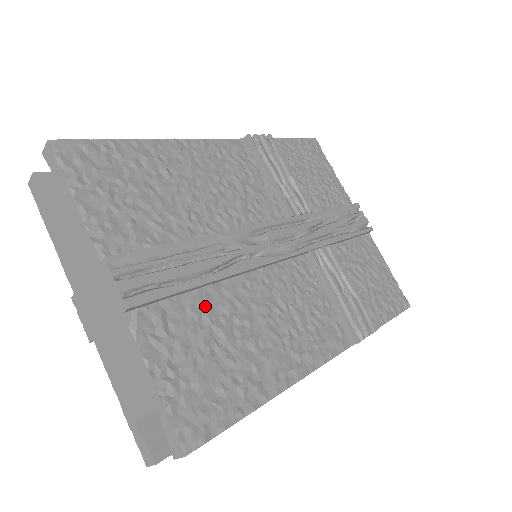
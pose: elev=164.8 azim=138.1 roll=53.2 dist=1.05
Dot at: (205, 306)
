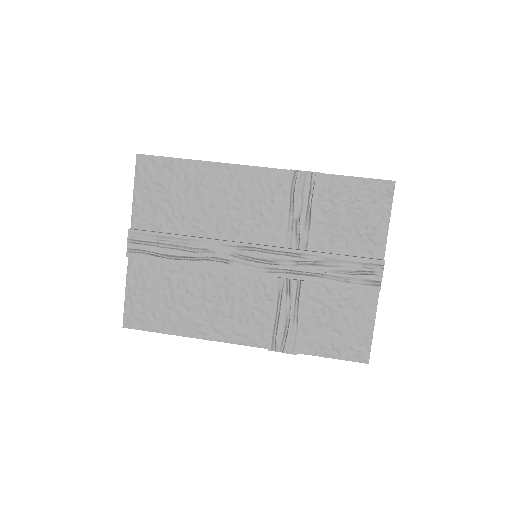
Dot at: (173, 273)
